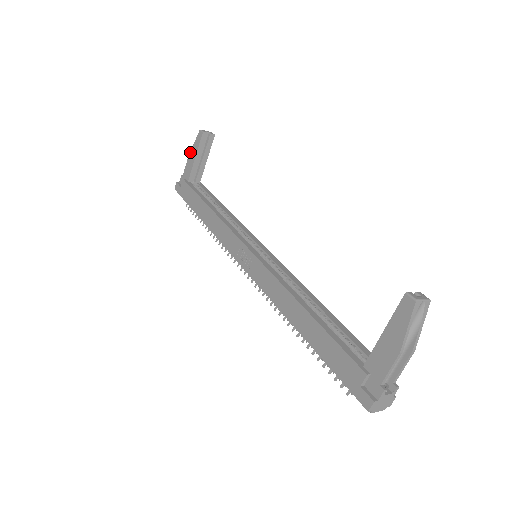
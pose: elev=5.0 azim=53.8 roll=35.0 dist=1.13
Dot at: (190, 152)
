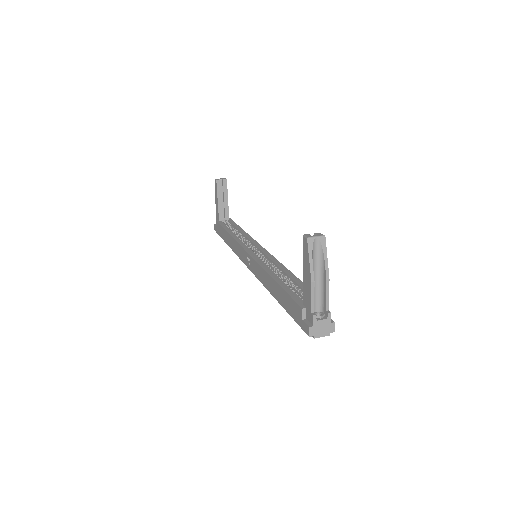
Dot at: (215, 198)
